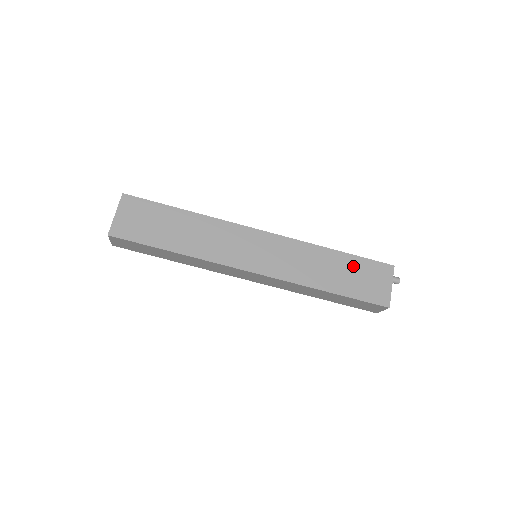
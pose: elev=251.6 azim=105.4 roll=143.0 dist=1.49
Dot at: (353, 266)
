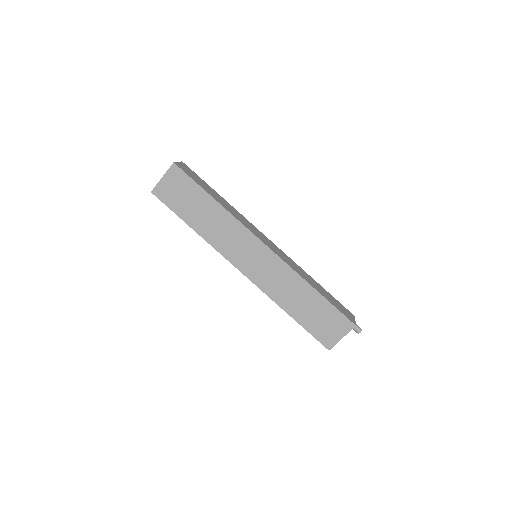
Dot at: (321, 308)
